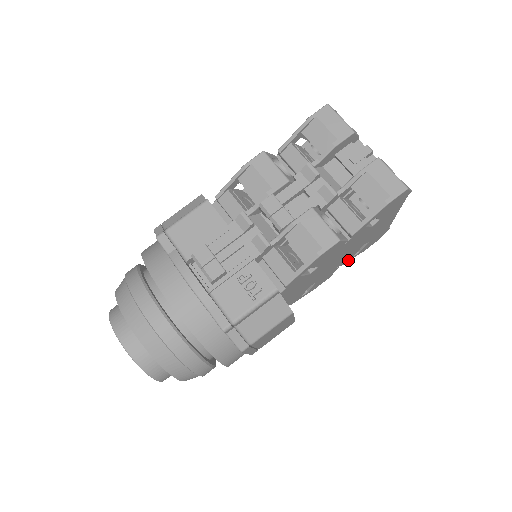
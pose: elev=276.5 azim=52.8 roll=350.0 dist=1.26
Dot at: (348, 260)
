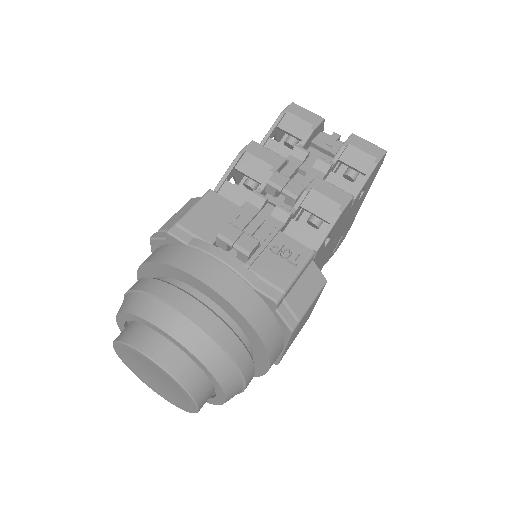
Dot at: (328, 259)
